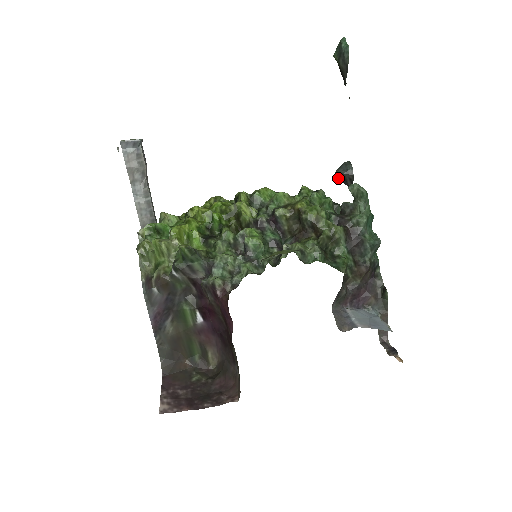
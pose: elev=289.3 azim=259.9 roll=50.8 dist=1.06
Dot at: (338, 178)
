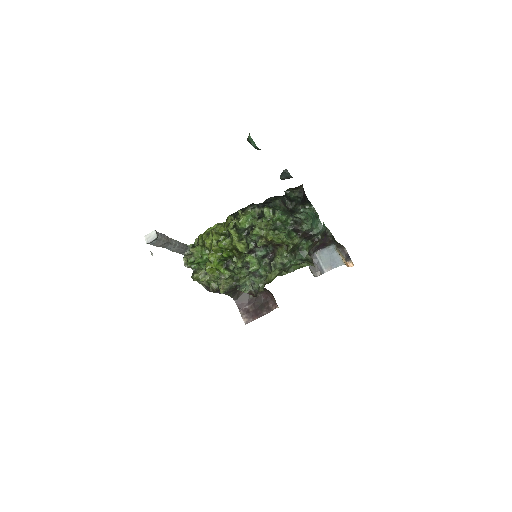
Dot at: (283, 179)
